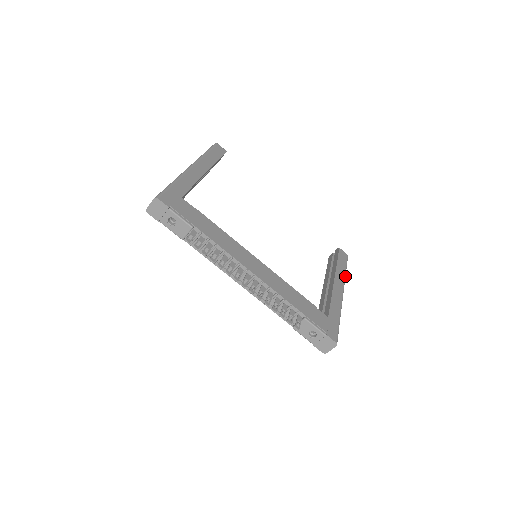
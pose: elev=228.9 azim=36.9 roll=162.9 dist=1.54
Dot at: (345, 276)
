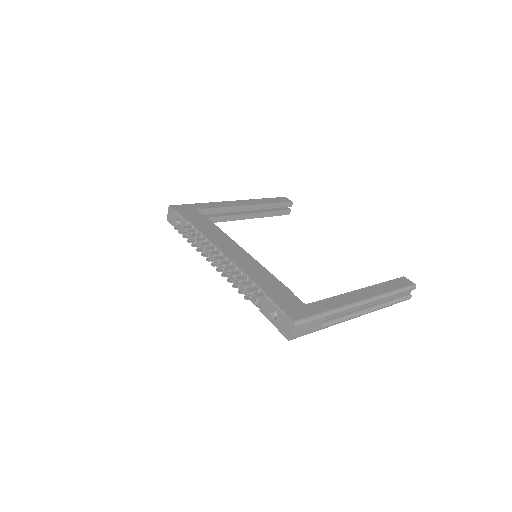
Dot at: (386, 294)
